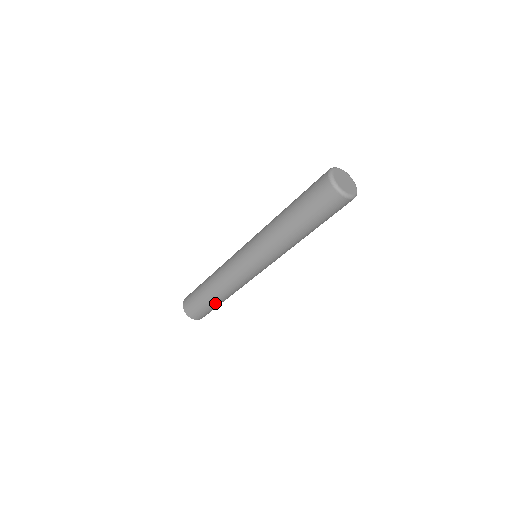
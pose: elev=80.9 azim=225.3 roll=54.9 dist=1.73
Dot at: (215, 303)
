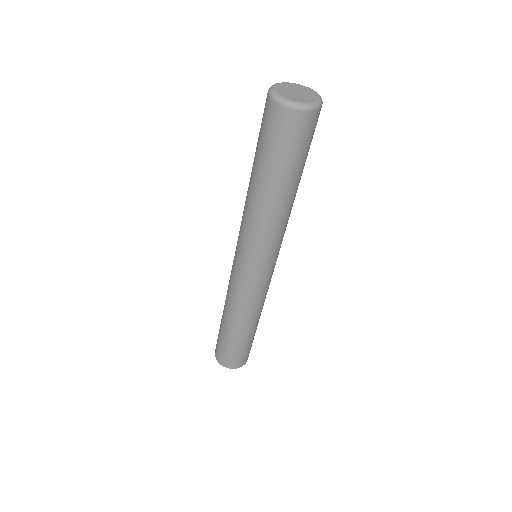
Dot at: (246, 337)
